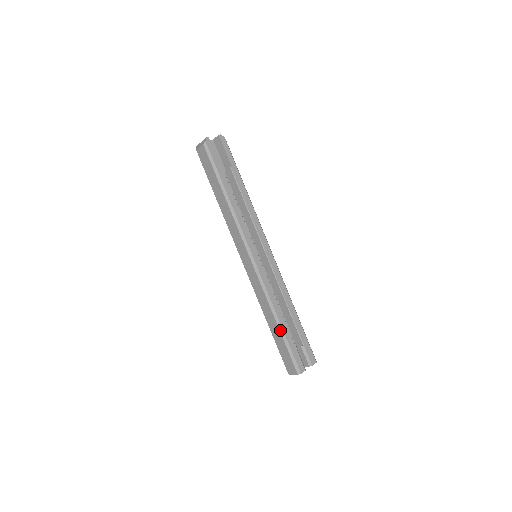
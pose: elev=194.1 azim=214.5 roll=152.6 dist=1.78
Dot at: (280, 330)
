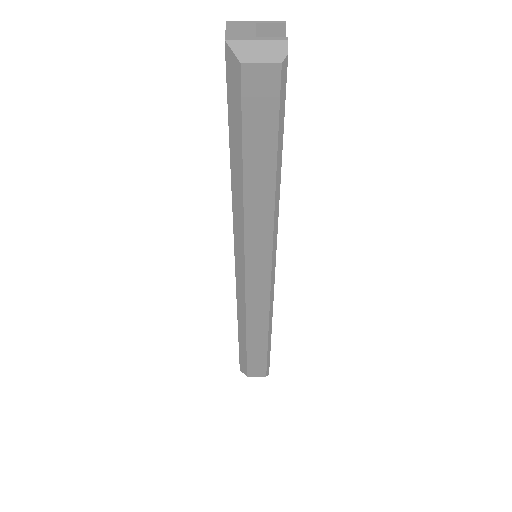
Dot at: (268, 344)
